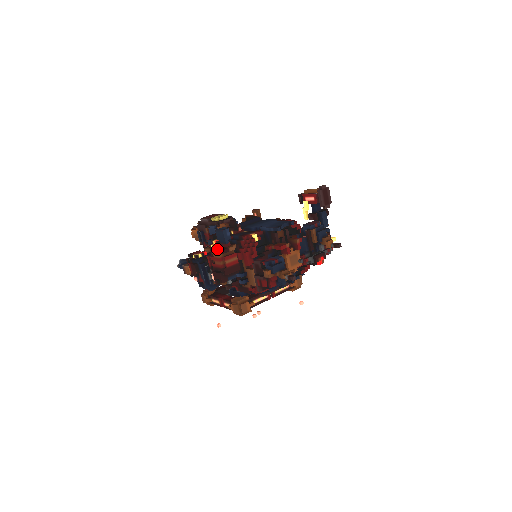
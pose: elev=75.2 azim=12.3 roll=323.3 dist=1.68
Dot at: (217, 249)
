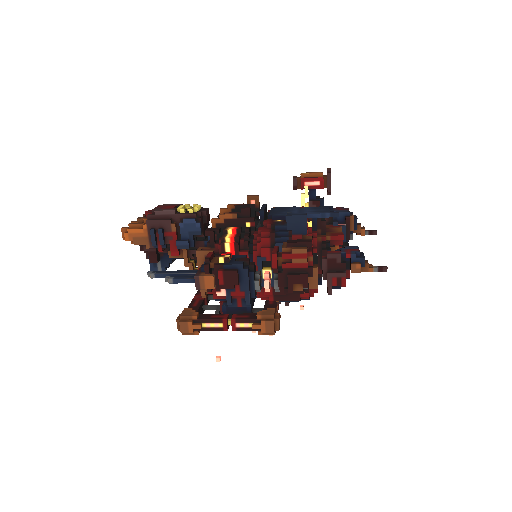
Dot at: (297, 242)
